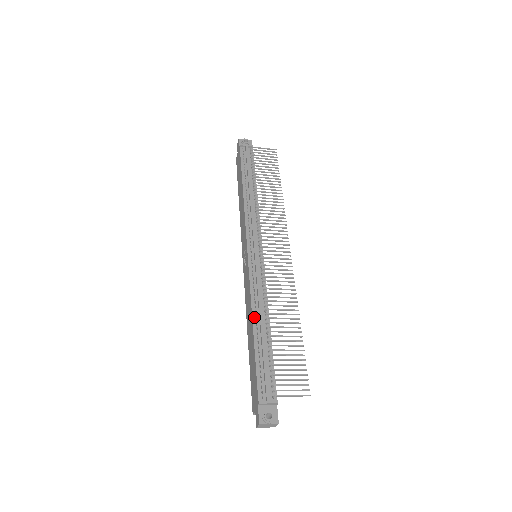
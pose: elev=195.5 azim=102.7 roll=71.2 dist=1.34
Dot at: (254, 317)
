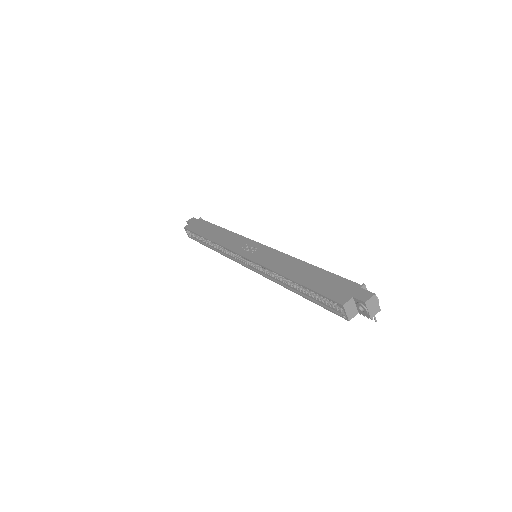
Dot at: (302, 262)
